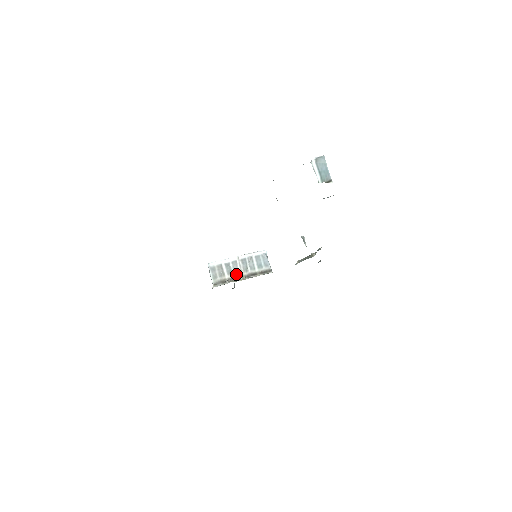
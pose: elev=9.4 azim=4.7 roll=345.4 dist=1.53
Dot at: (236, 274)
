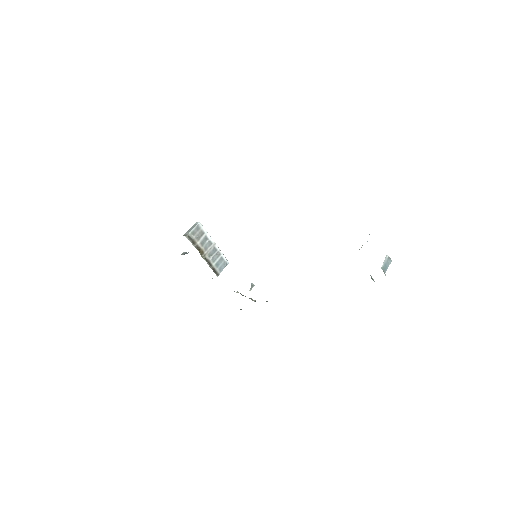
Dot at: (204, 249)
